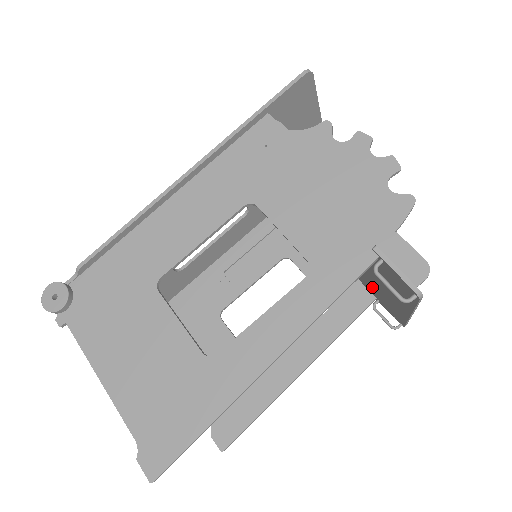
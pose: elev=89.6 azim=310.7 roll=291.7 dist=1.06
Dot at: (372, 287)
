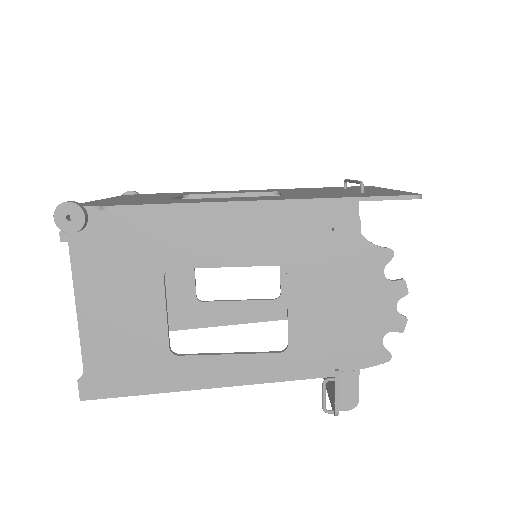
Dot at: occluded
